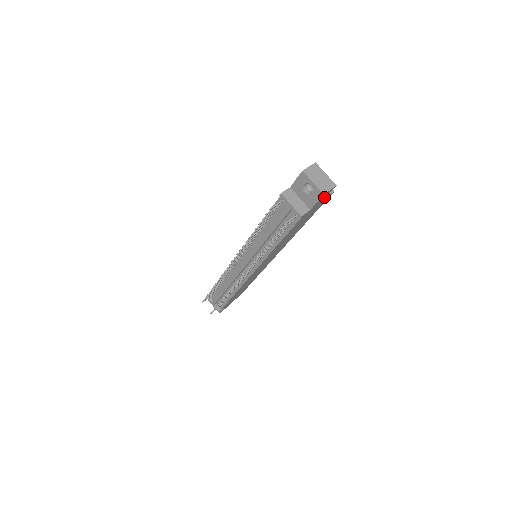
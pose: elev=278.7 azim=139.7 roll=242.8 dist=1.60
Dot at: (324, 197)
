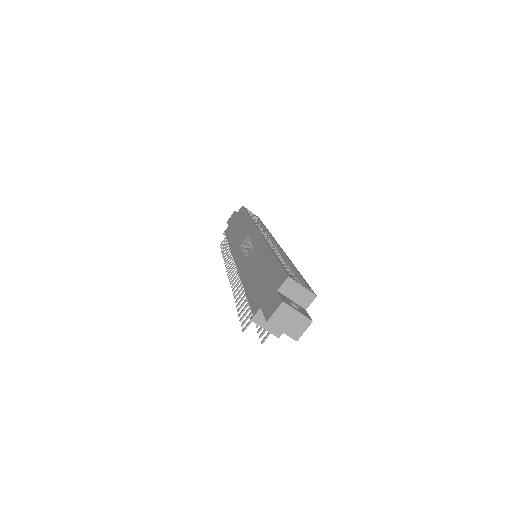
Dot at: occluded
